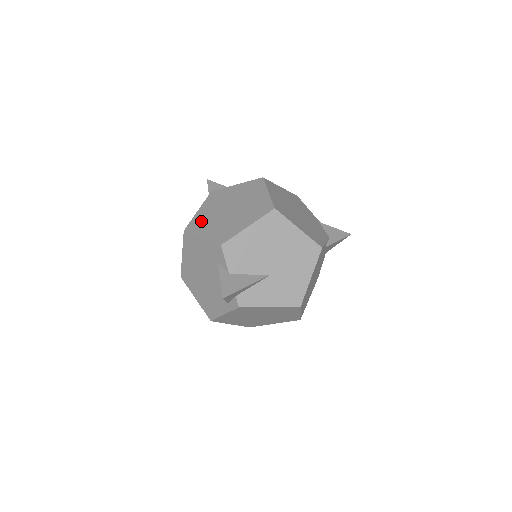
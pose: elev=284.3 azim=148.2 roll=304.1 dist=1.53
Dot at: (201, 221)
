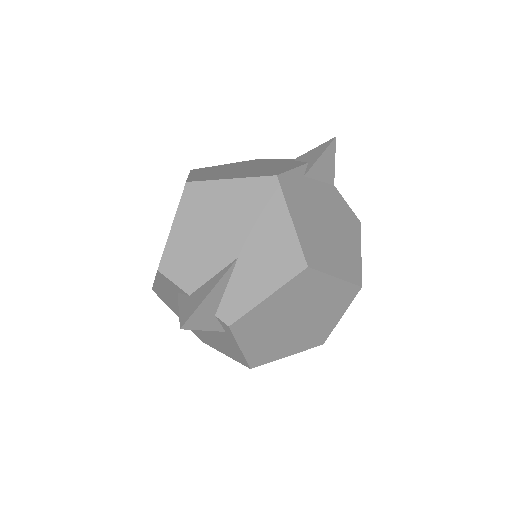
Dot at: occluded
